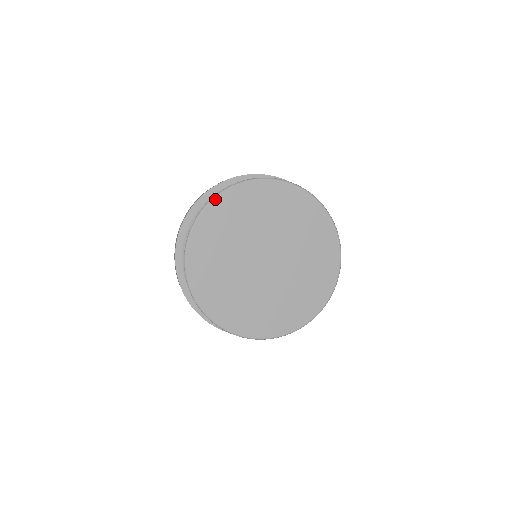
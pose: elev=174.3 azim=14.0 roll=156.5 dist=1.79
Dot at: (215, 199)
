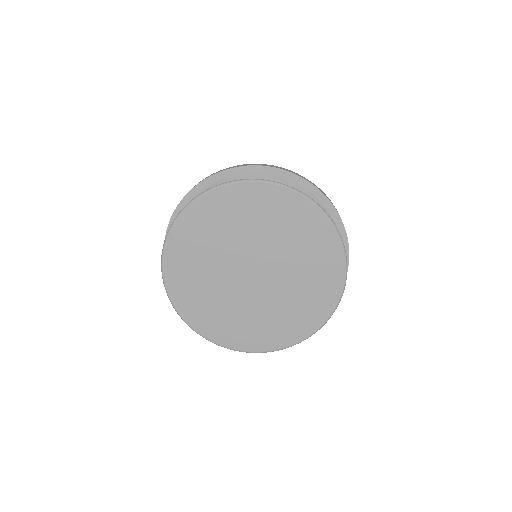
Dot at: (165, 279)
